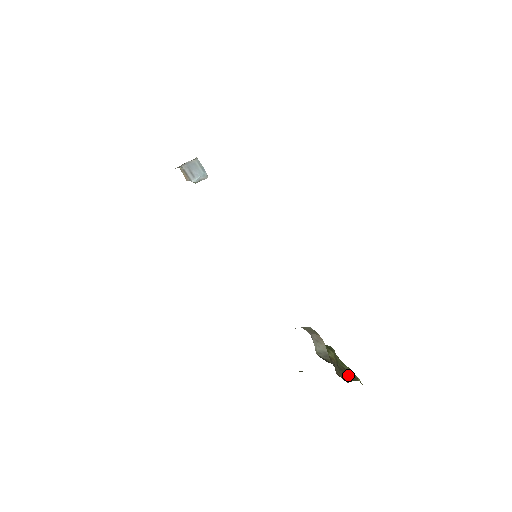
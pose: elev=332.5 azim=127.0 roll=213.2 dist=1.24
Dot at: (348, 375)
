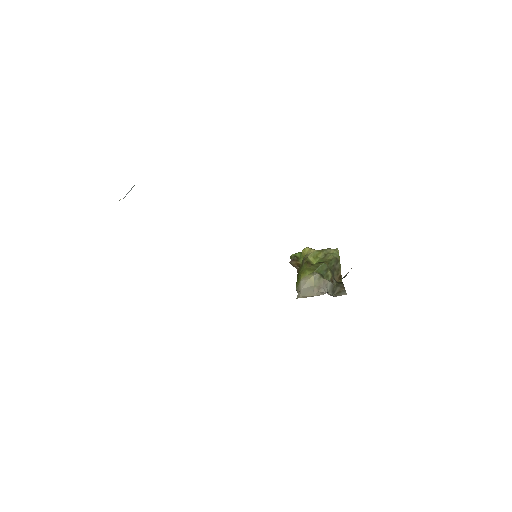
Dot at: (337, 267)
